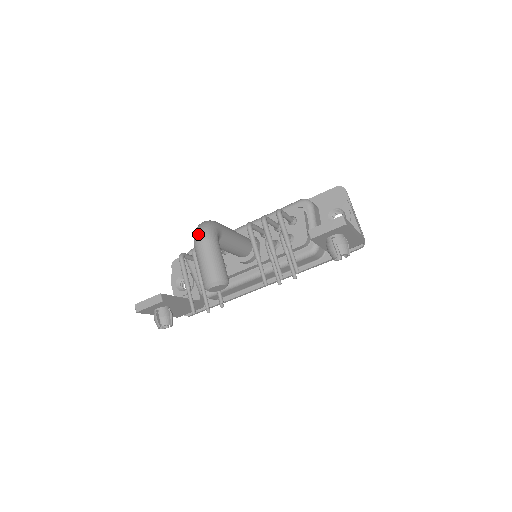
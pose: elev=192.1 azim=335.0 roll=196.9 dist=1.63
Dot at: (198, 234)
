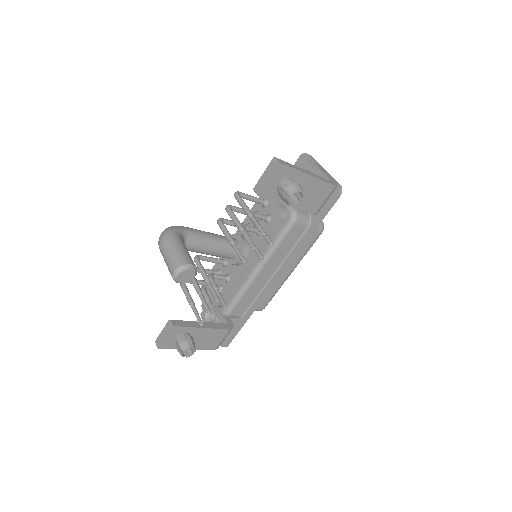
Dot at: (159, 238)
